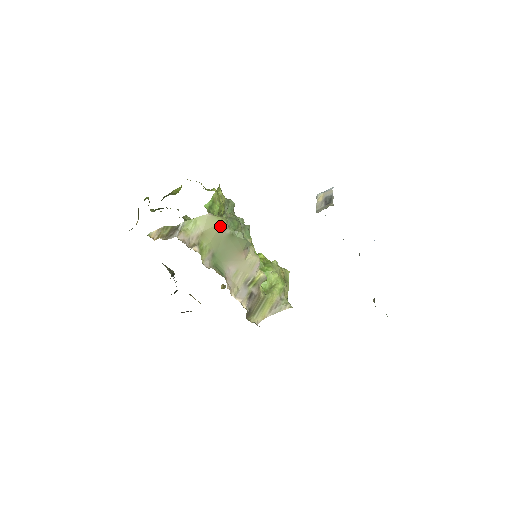
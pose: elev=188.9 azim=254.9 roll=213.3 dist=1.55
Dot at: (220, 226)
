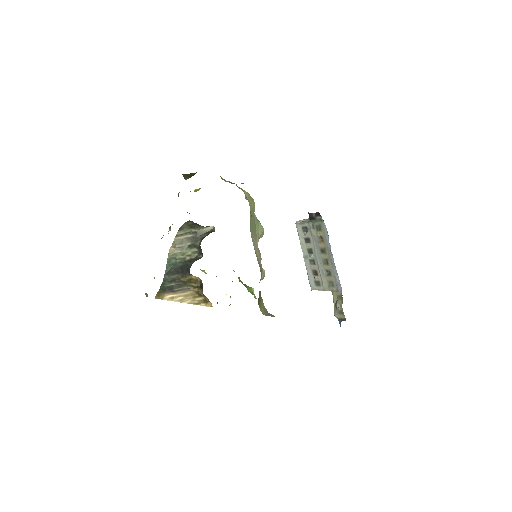
Dot at: (254, 206)
